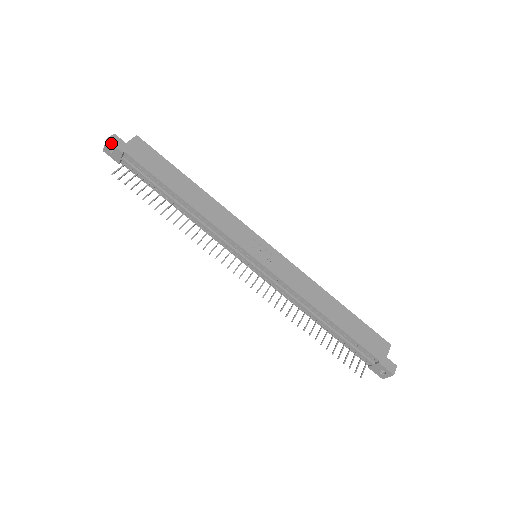
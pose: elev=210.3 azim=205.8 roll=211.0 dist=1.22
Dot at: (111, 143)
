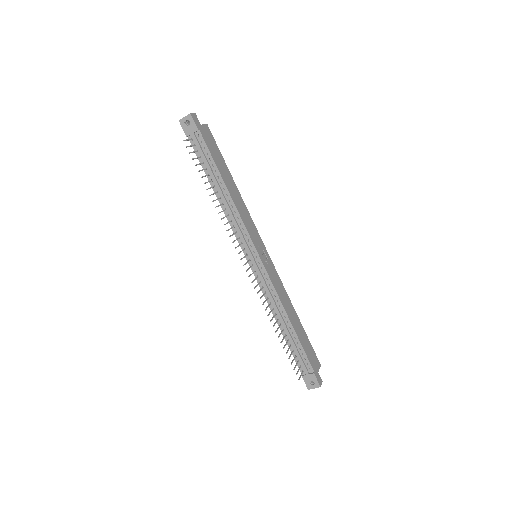
Dot at: (193, 118)
